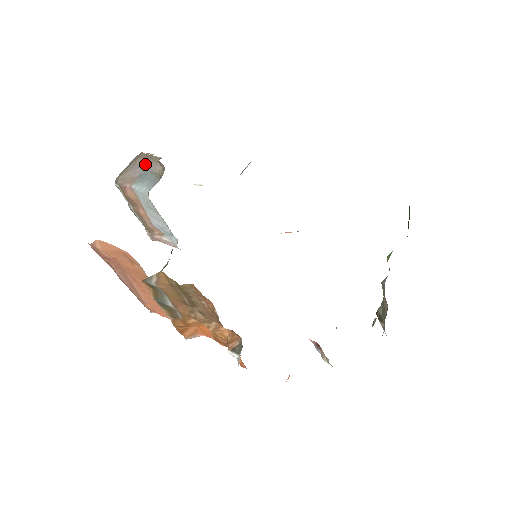
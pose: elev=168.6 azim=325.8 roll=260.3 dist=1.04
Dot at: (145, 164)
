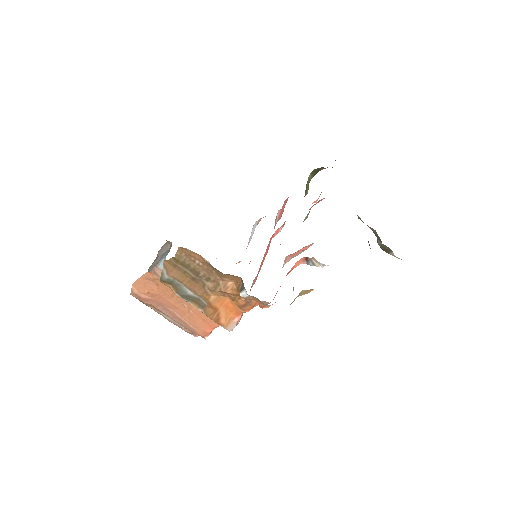
Dot at: (161, 251)
